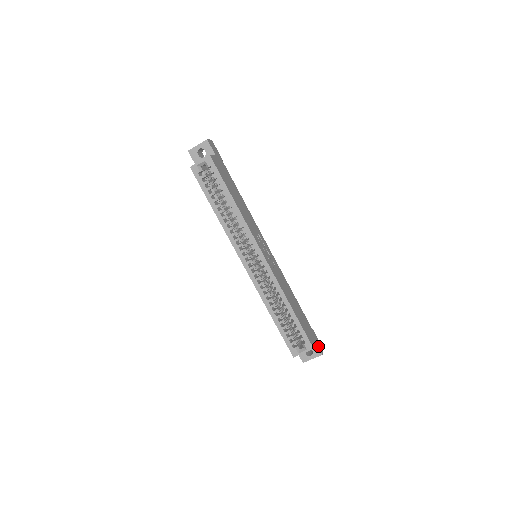
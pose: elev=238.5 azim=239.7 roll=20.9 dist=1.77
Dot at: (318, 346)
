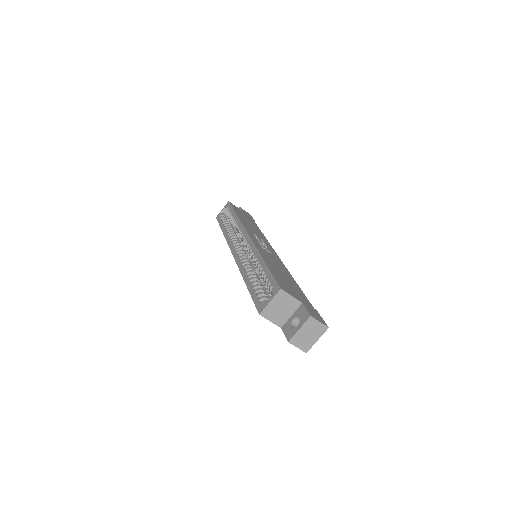
Dot at: (308, 310)
